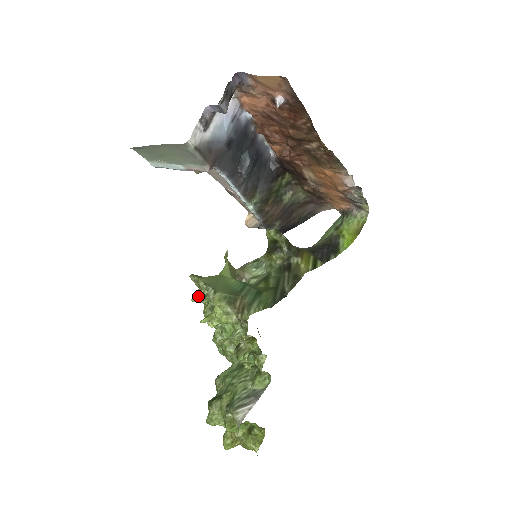
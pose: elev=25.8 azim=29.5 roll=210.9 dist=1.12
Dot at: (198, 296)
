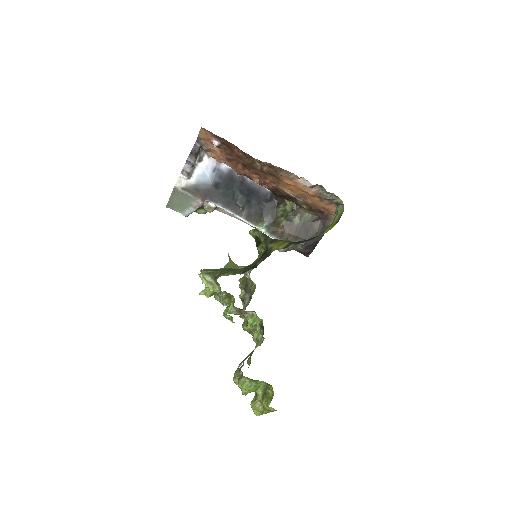
Dot at: occluded
